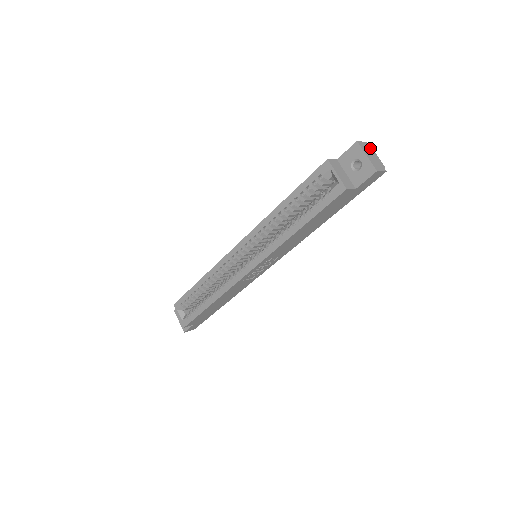
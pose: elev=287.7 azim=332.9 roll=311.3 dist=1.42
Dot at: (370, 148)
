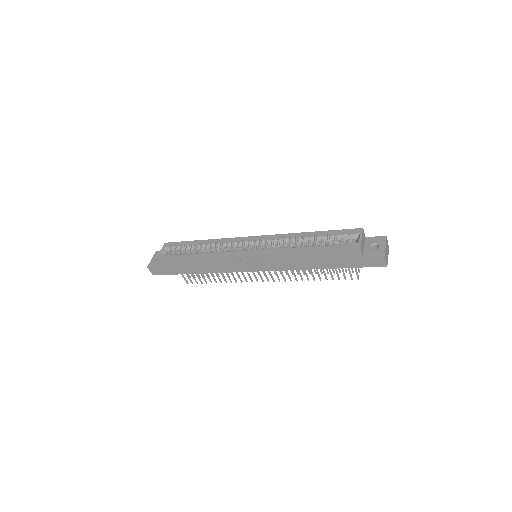
Dot at: (388, 249)
